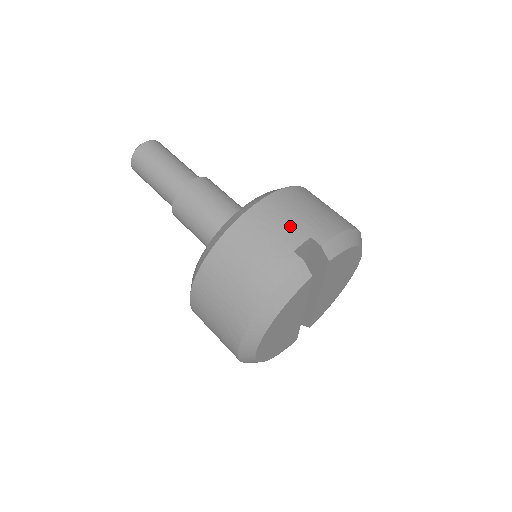
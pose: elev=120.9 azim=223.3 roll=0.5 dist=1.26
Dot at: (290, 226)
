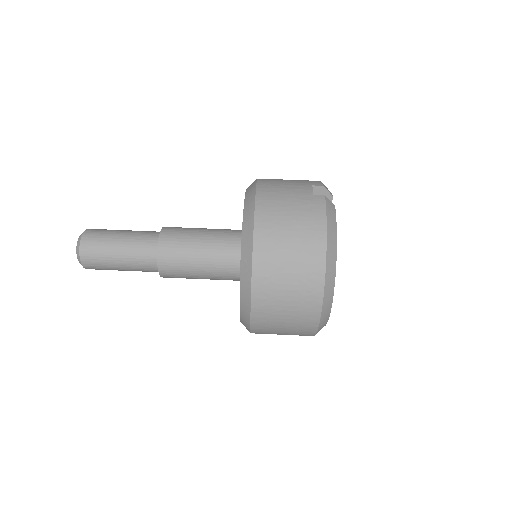
Dot at: (293, 186)
